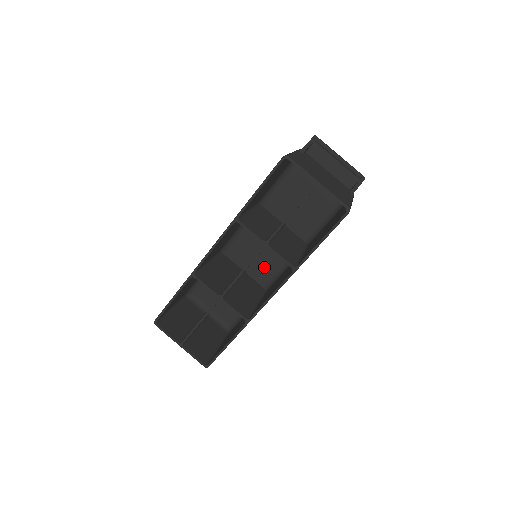
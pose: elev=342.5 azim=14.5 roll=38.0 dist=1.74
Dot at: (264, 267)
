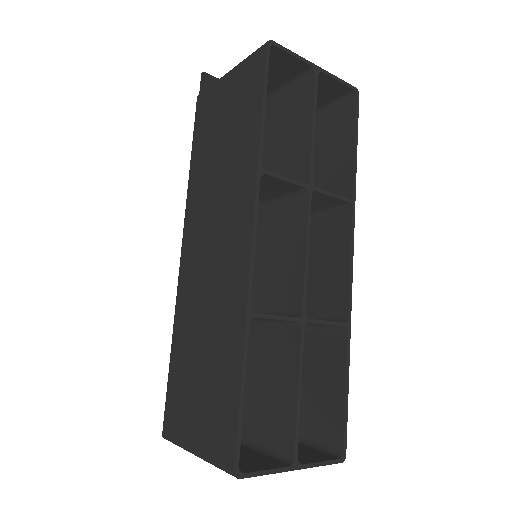
Dot at: occluded
